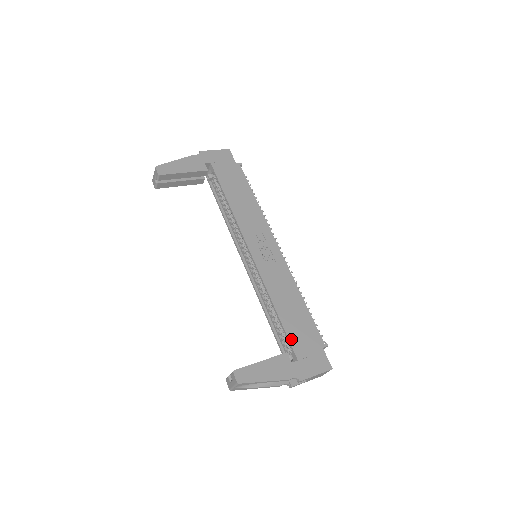
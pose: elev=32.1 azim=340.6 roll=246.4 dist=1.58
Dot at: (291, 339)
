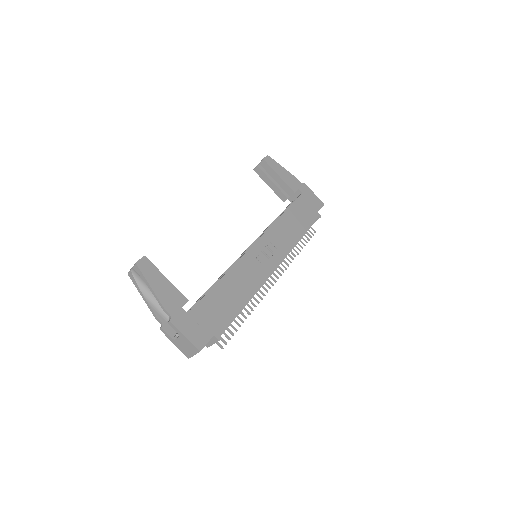
Dot at: (203, 301)
